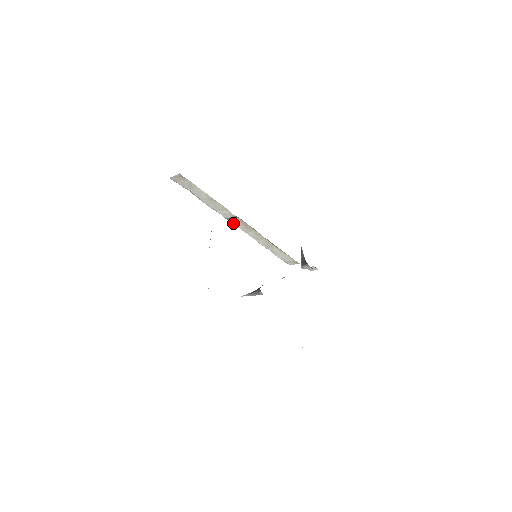
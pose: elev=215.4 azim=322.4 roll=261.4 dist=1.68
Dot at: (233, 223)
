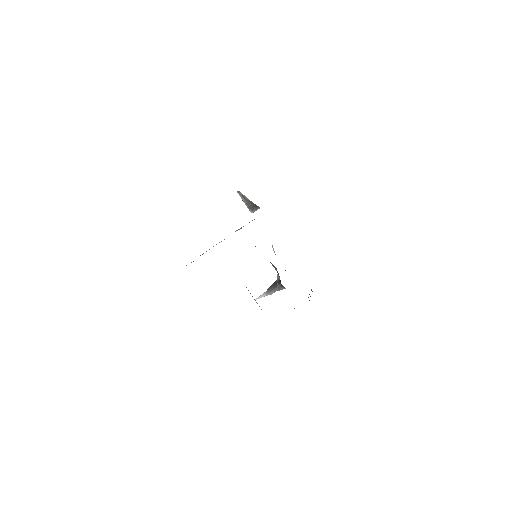
Dot at: occluded
